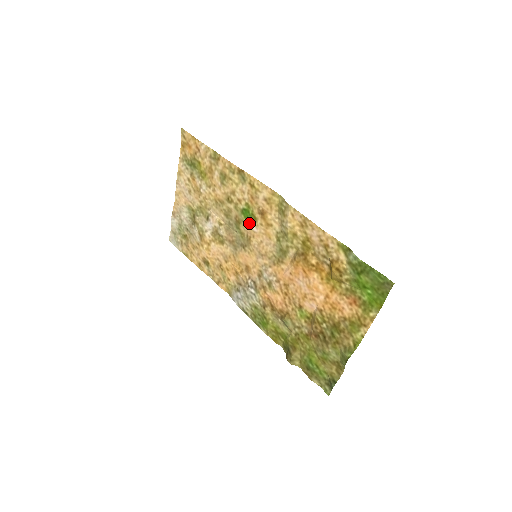
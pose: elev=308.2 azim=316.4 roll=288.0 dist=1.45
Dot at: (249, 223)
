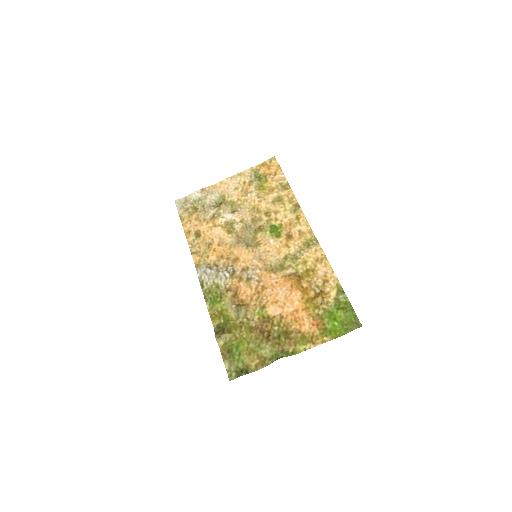
Dot at: (270, 235)
